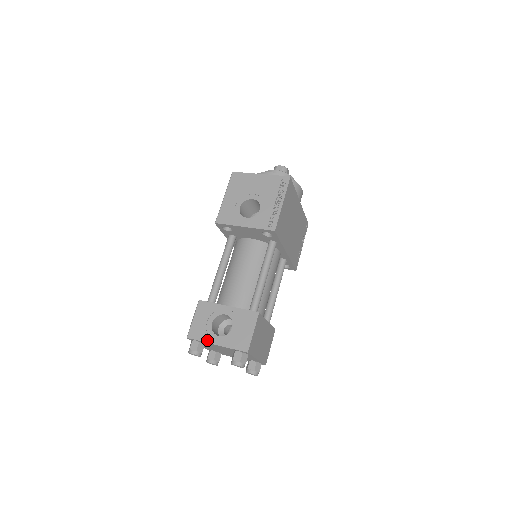
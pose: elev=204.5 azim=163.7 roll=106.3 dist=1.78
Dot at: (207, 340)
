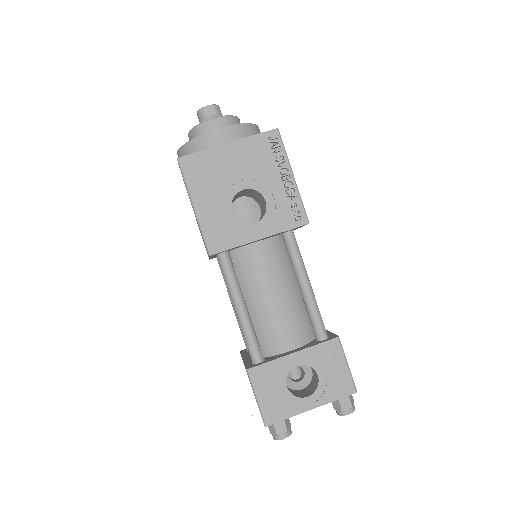
Dot at: (296, 412)
